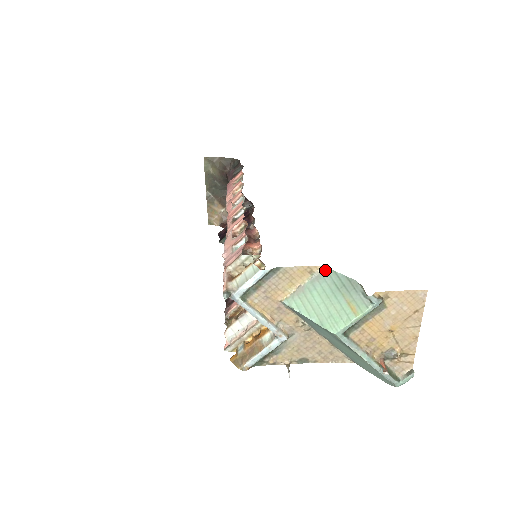
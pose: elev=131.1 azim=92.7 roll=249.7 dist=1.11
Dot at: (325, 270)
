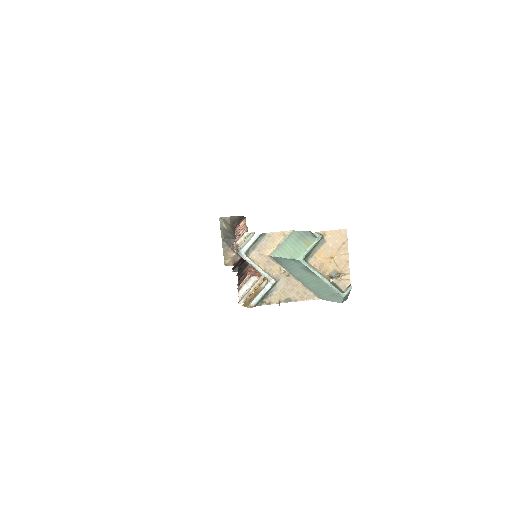
Dot at: (292, 232)
